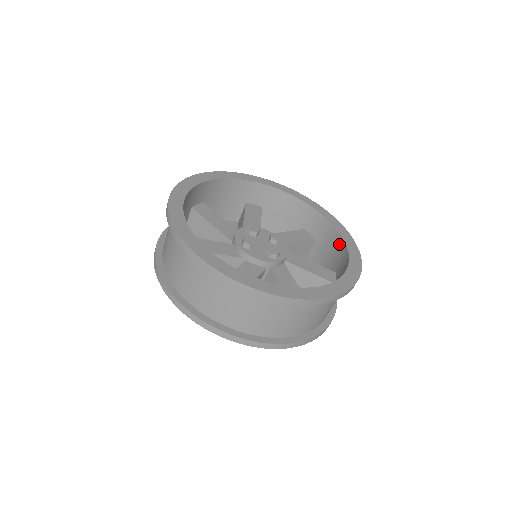
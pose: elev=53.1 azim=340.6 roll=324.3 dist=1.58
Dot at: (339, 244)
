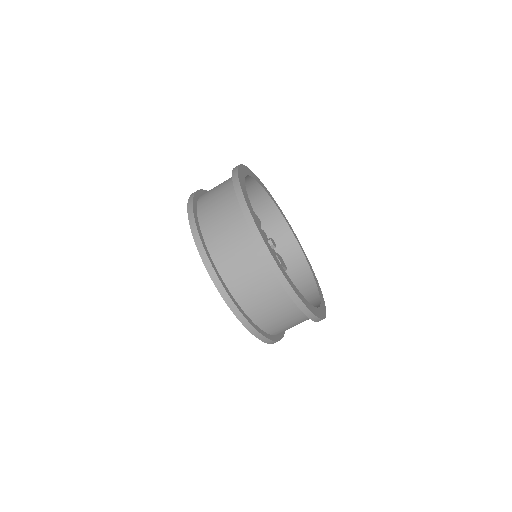
Dot at: occluded
